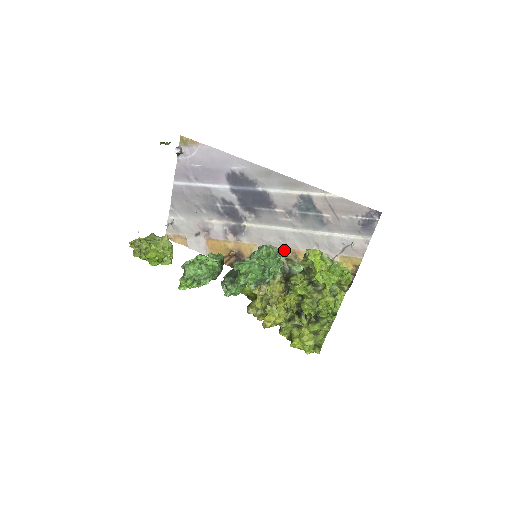
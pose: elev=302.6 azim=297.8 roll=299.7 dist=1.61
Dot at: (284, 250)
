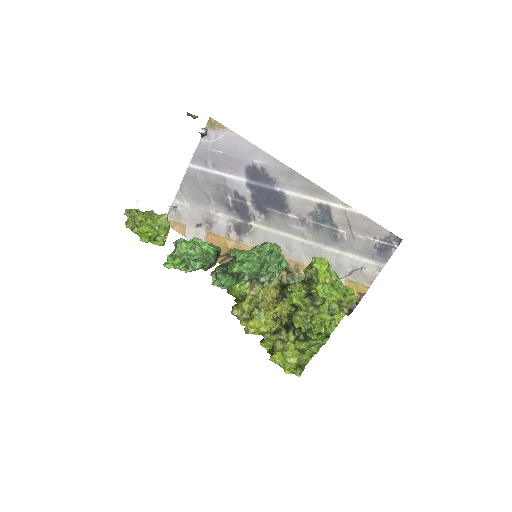
Dot at: (287, 261)
